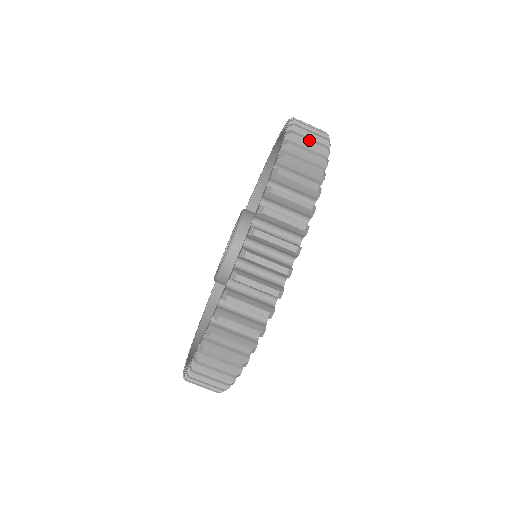
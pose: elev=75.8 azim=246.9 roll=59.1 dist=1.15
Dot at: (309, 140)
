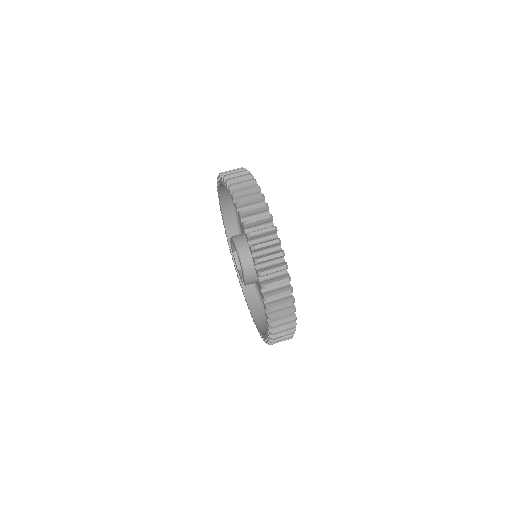
Dot at: occluded
